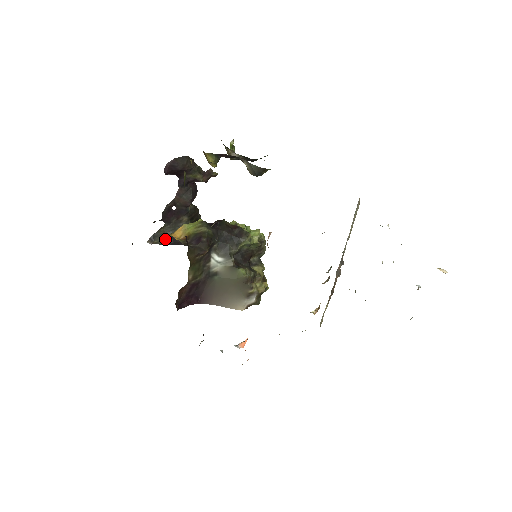
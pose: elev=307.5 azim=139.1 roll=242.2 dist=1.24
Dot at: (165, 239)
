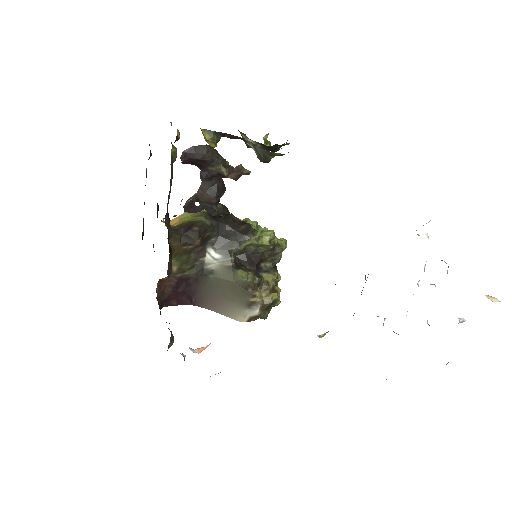
Dot at: occluded
